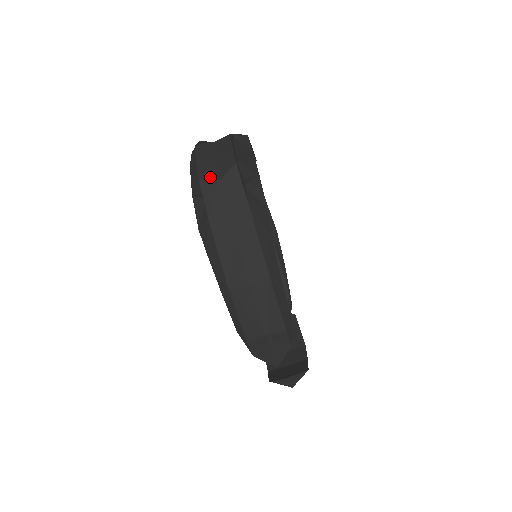
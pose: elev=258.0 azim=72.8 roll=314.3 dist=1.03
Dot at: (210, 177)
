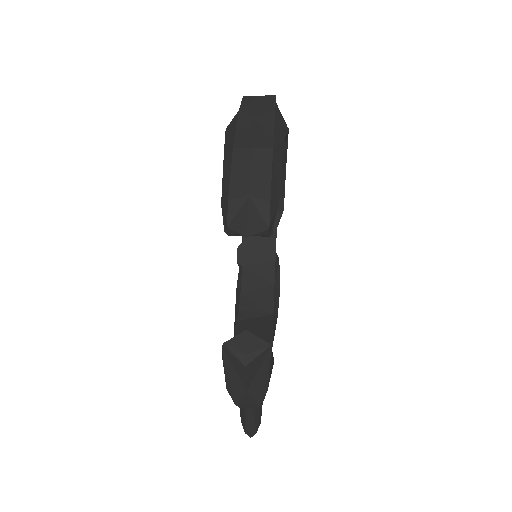
Dot at: (252, 97)
